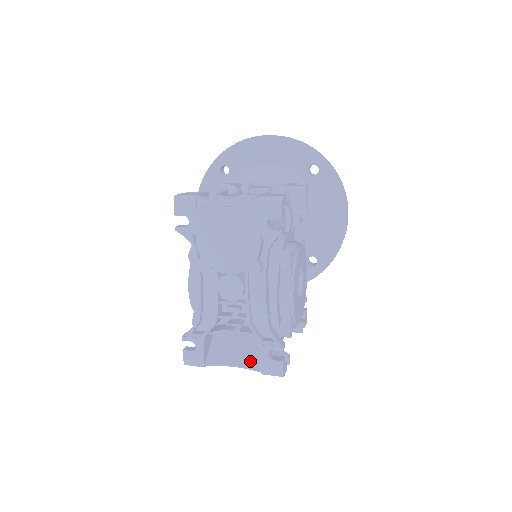
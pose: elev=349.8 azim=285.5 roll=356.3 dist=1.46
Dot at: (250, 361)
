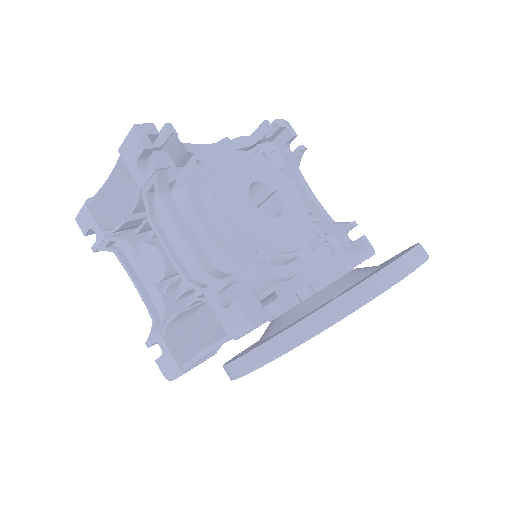
Dot at: occluded
